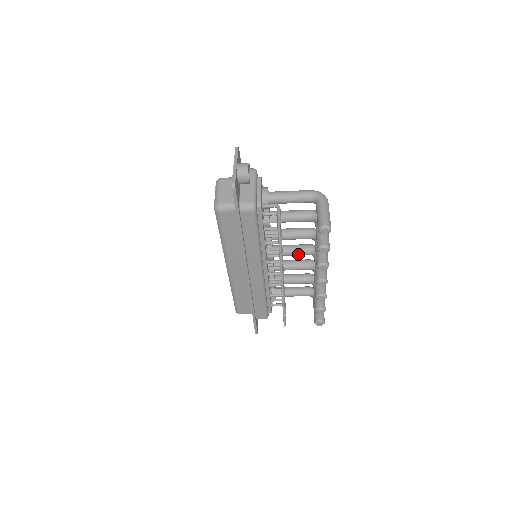
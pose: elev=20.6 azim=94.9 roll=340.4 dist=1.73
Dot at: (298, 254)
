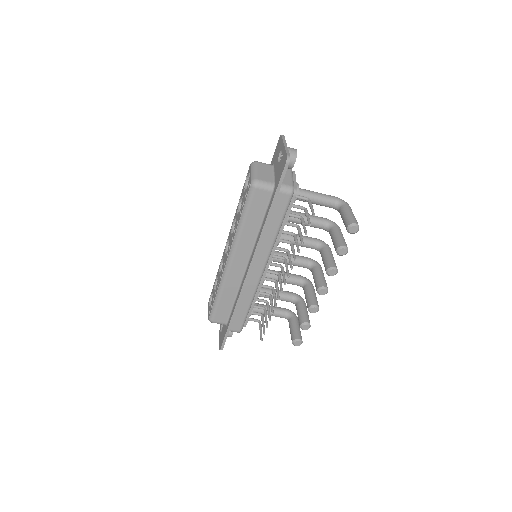
Dot at: (296, 264)
